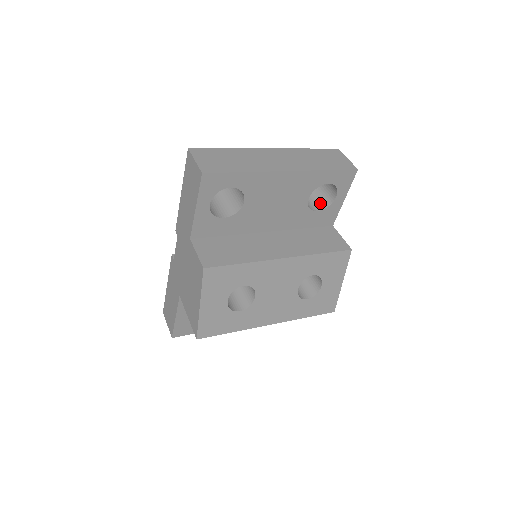
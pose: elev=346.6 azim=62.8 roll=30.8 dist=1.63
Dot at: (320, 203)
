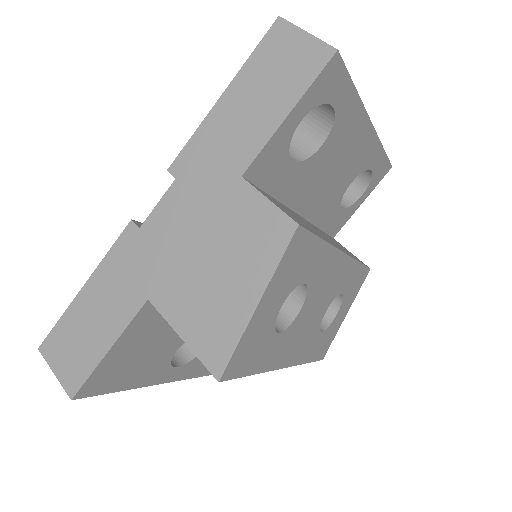
Dot at: occluded
